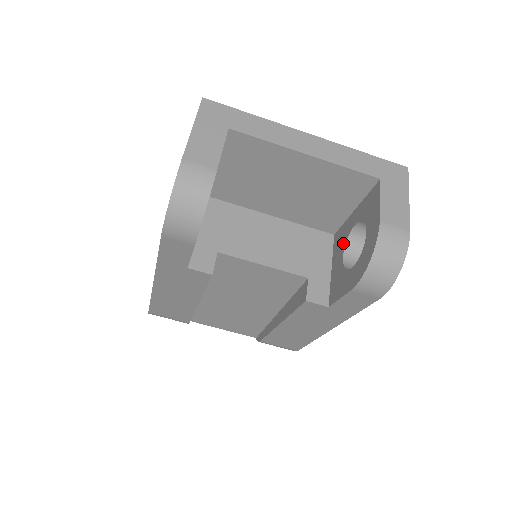
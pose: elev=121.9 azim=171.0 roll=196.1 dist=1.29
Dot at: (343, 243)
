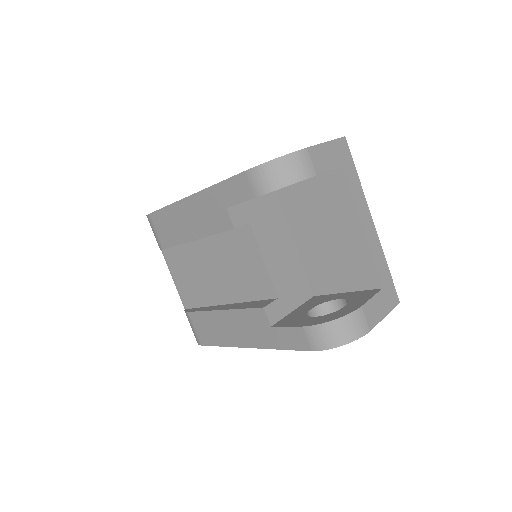
Dot at: (318, 303)
